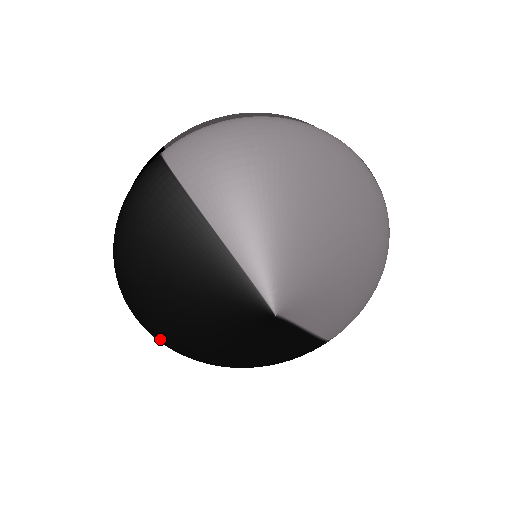
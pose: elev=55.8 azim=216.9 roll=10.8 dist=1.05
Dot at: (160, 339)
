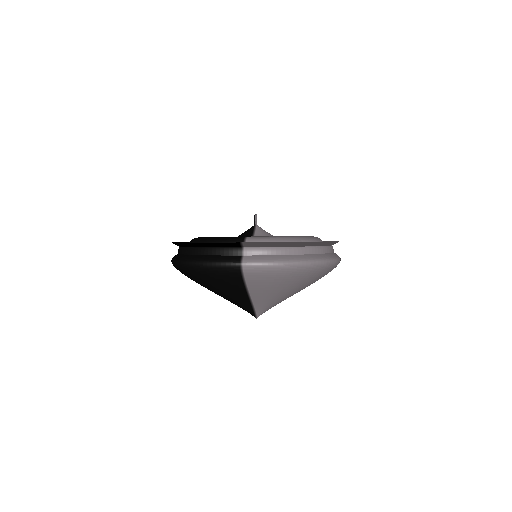
Dot at: occluded
